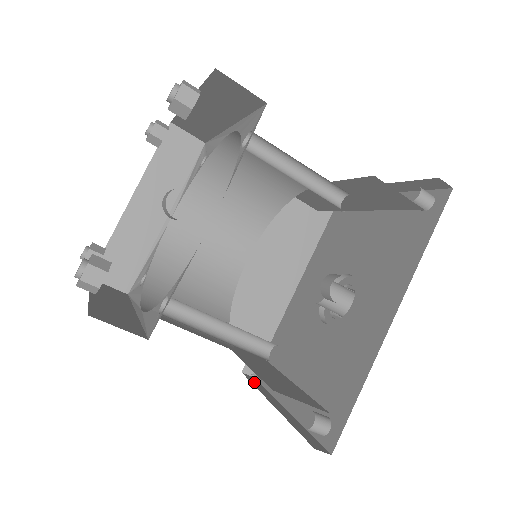
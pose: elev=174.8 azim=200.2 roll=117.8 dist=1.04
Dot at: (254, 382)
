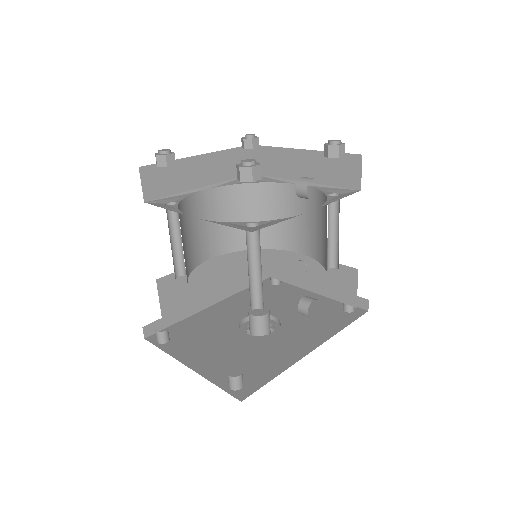
Dot at: occluded
